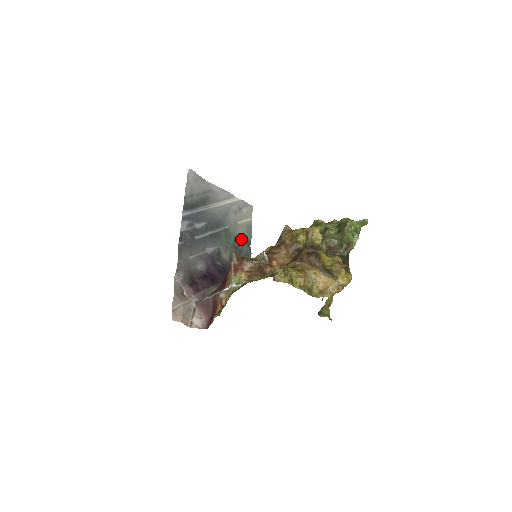
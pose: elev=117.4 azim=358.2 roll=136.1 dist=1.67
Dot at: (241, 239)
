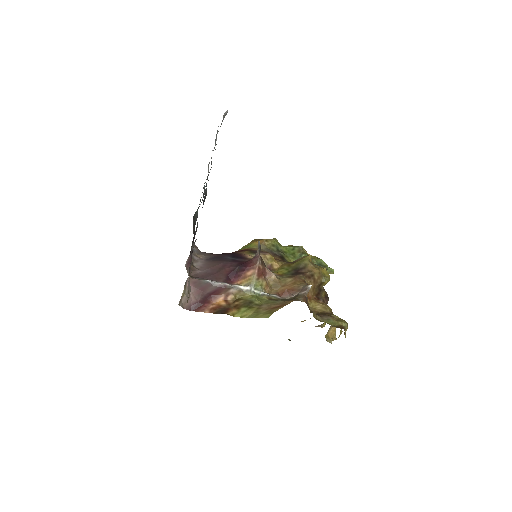
Dot at: occluded
